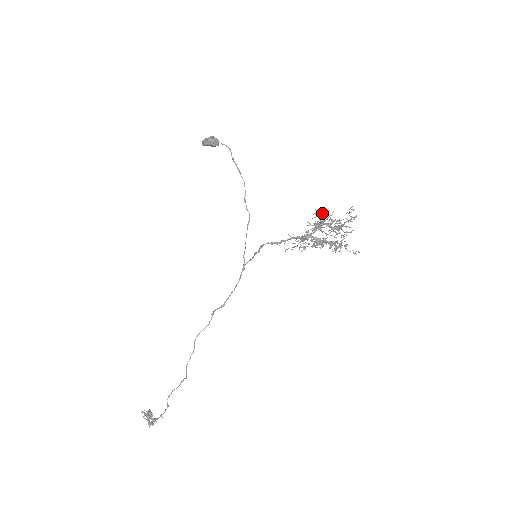
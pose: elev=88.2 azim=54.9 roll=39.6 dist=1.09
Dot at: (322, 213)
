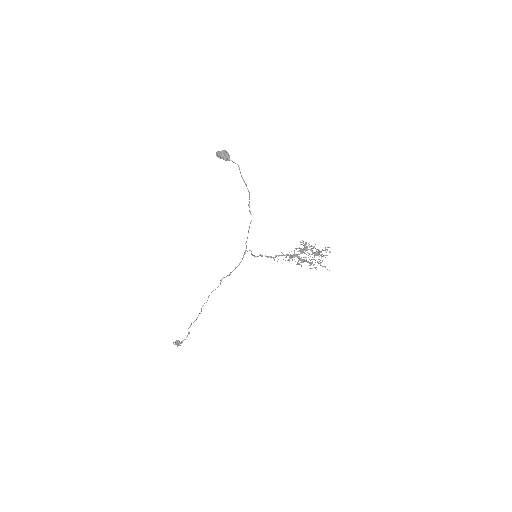
Dot at: occluded
